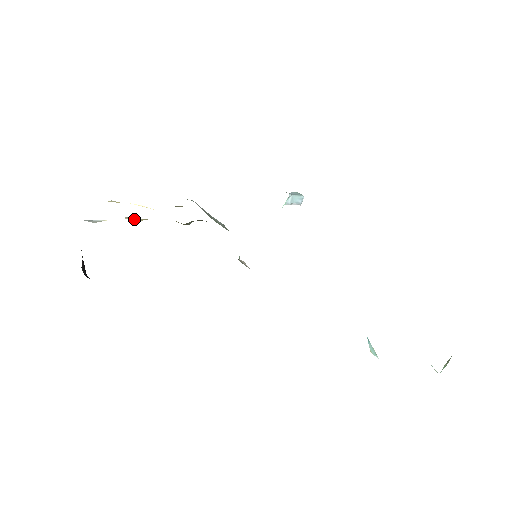
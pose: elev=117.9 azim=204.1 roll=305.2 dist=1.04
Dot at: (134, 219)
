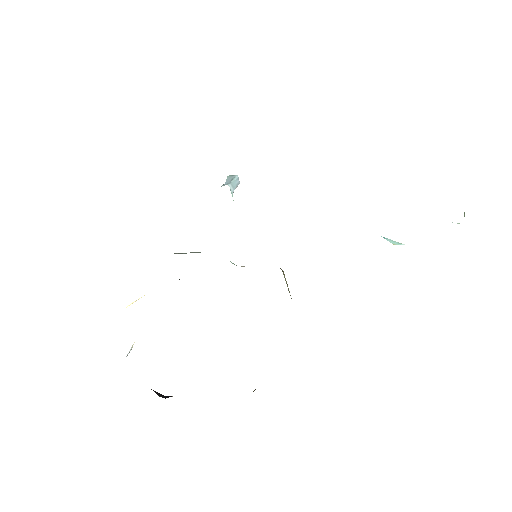
Dot at: occluded
